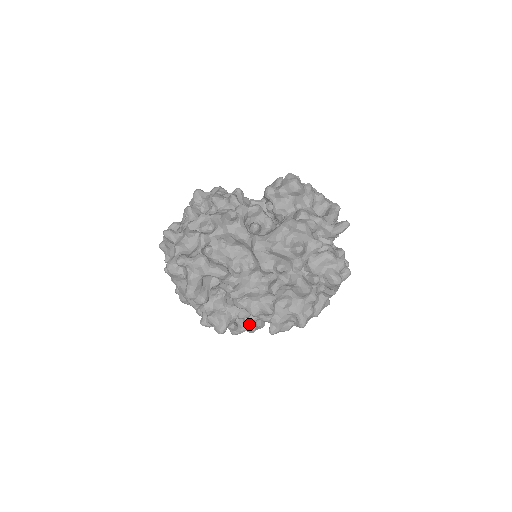
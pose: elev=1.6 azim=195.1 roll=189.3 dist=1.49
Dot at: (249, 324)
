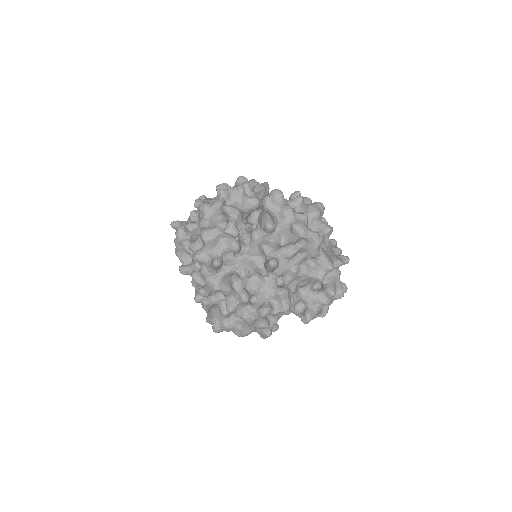
Dot at: occluded
